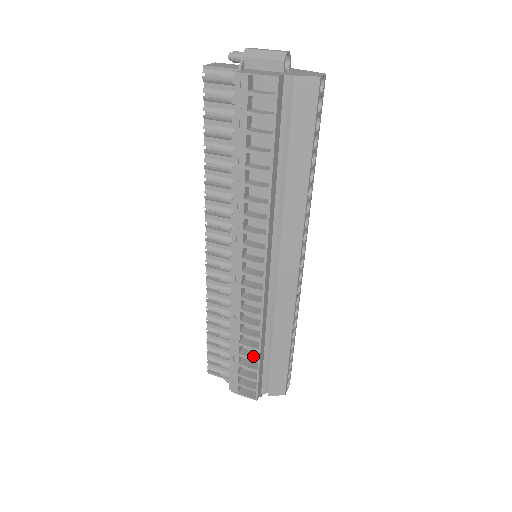
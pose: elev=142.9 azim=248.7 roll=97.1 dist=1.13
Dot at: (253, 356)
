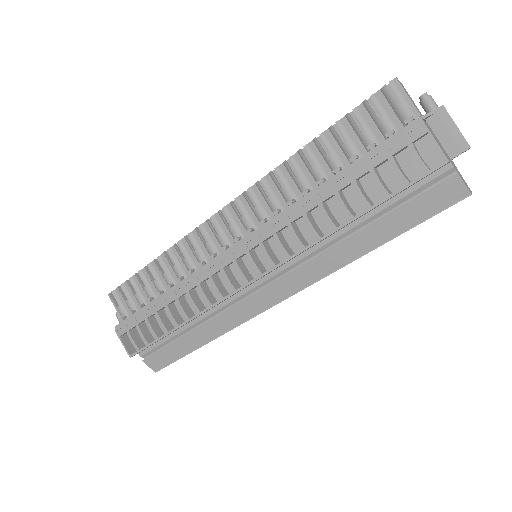
Dot at: (166, 325)
